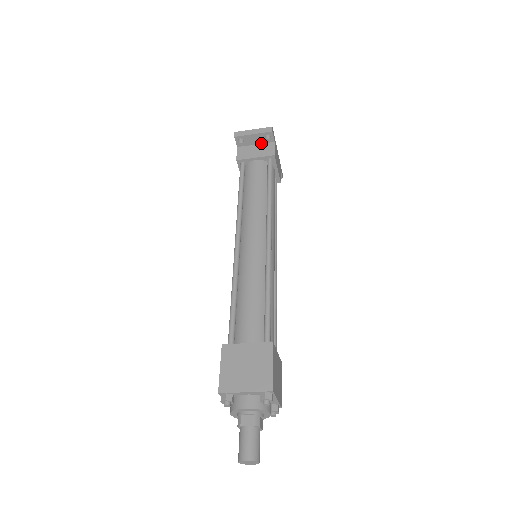
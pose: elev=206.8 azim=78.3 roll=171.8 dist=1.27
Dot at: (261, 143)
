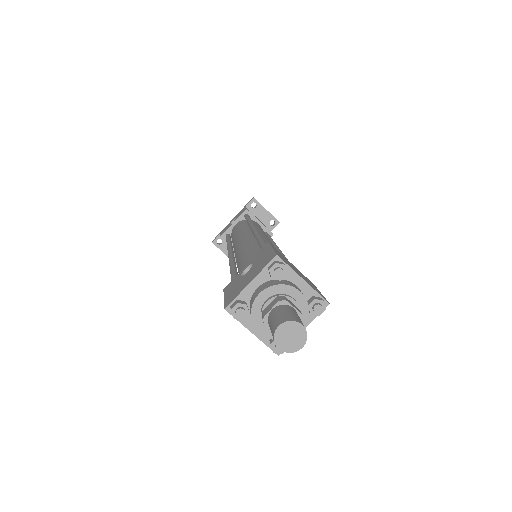
Dot at: (262, 222)
